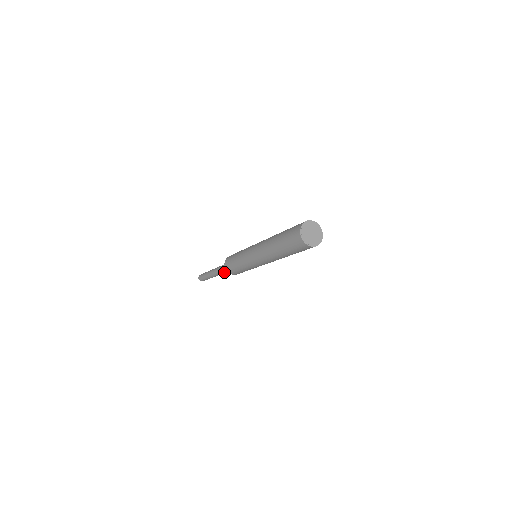
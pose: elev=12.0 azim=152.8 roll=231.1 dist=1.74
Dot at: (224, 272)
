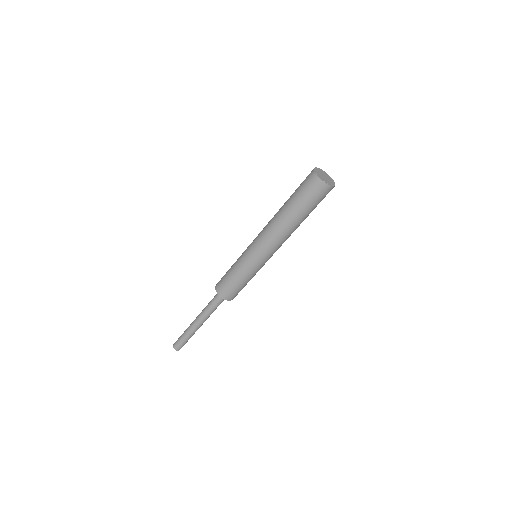
Dot at: (209, 306)
